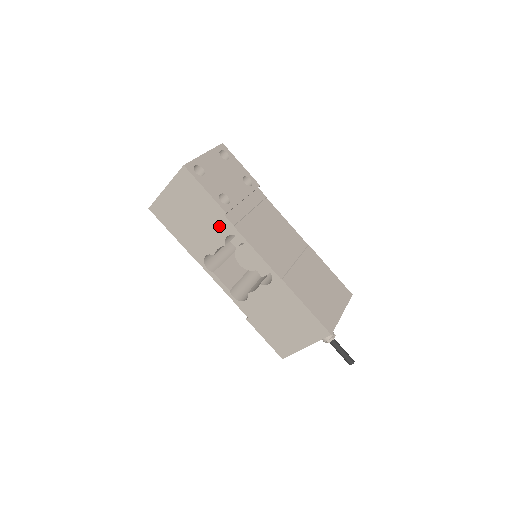
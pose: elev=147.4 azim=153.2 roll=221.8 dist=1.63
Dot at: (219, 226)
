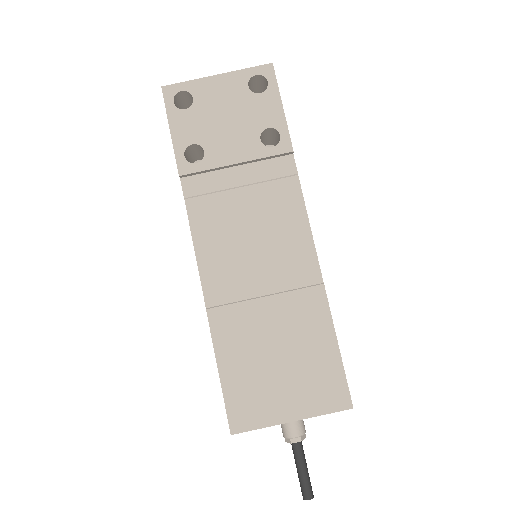
Dot at: occluded
